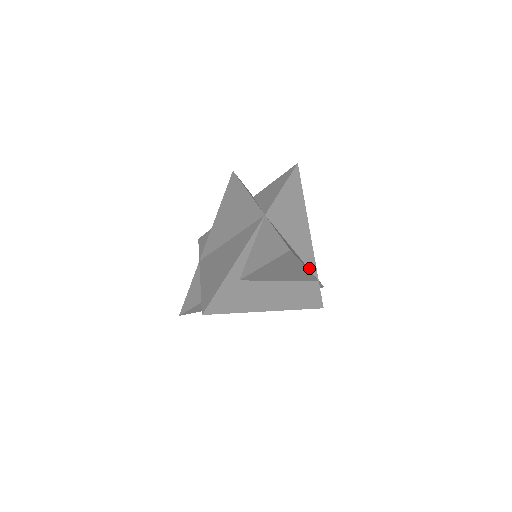
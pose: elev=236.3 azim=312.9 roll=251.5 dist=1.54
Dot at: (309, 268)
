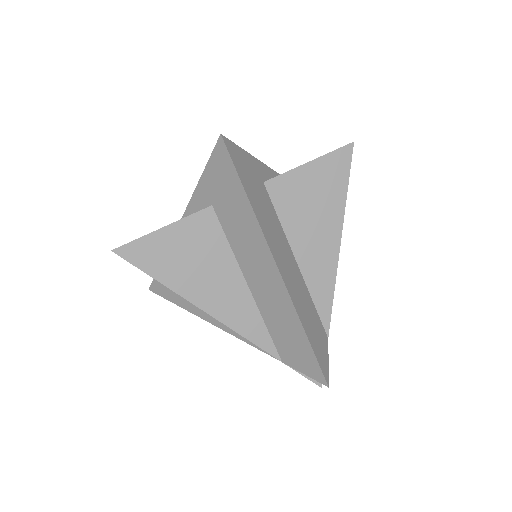
Dot at: occluded
